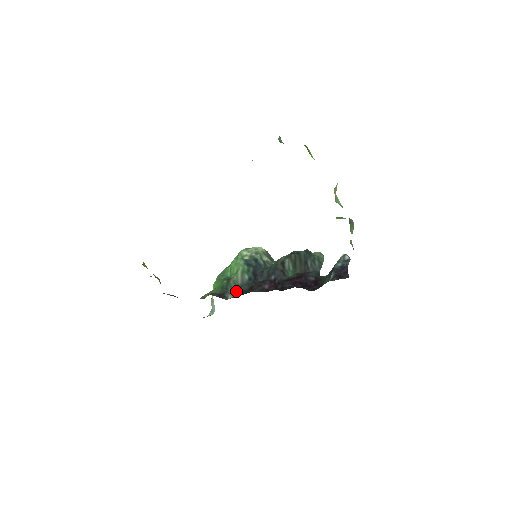
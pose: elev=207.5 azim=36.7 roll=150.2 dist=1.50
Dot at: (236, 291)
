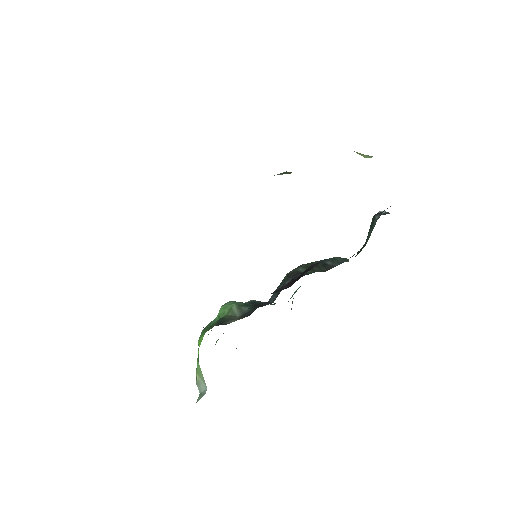
Dot at: (238, 317)
